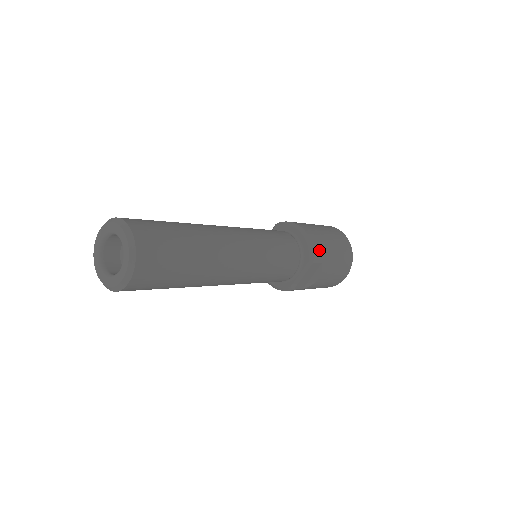
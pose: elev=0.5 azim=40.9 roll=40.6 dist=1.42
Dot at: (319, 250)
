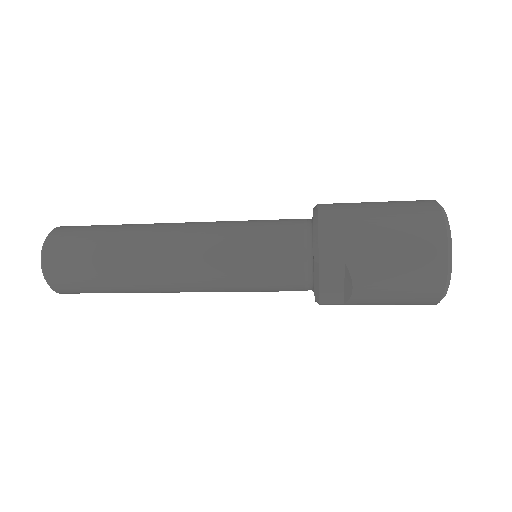
Dot at: (336, 243)
